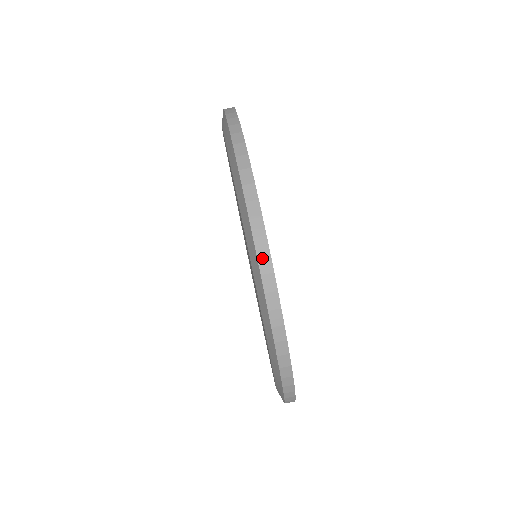
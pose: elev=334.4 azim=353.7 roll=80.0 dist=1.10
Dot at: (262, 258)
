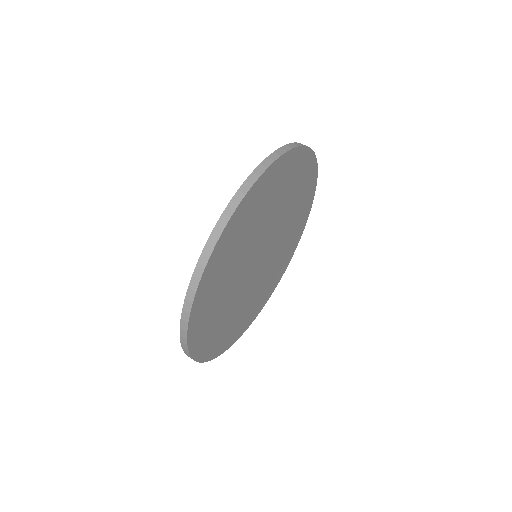
Dot at: (275, 154)
